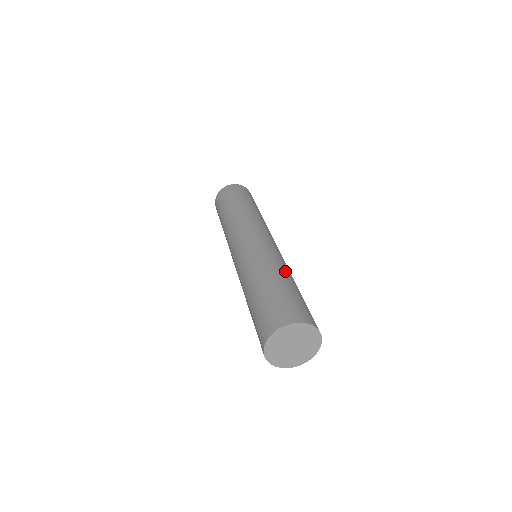
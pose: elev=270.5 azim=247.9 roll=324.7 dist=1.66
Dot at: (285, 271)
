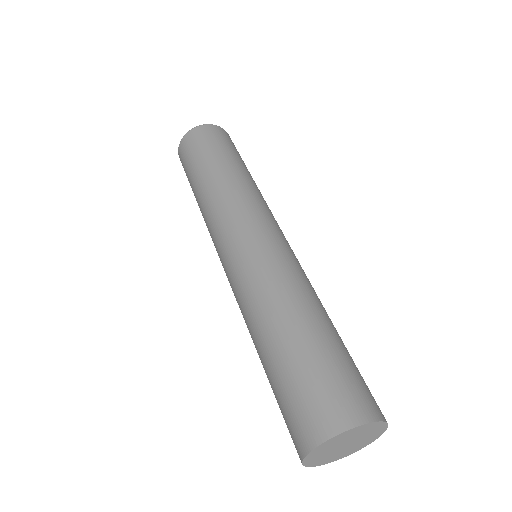
Dot at: (301, 302)
